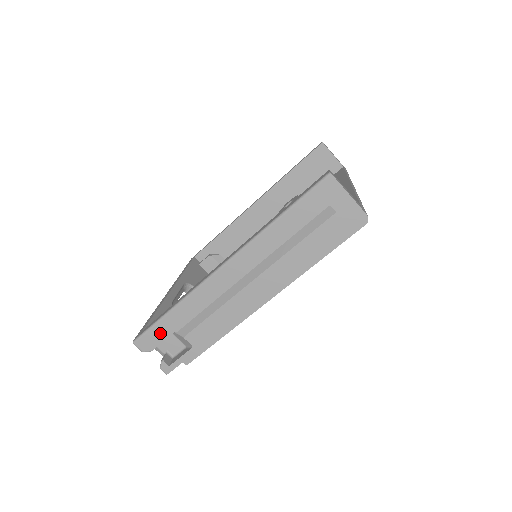
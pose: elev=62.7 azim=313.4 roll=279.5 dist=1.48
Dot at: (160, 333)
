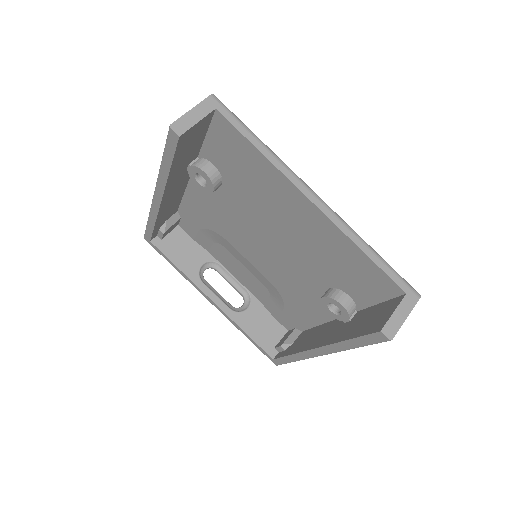
Dot at: occluded
